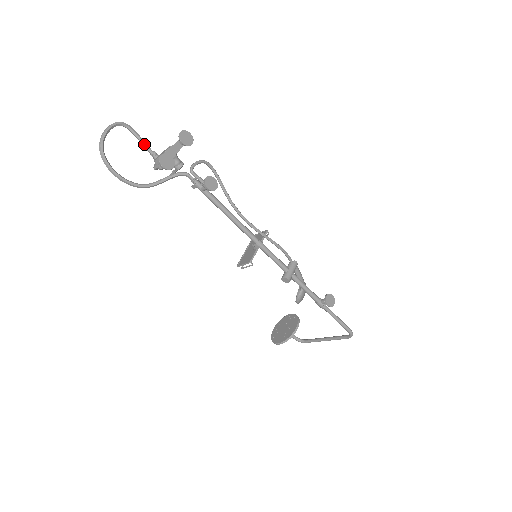
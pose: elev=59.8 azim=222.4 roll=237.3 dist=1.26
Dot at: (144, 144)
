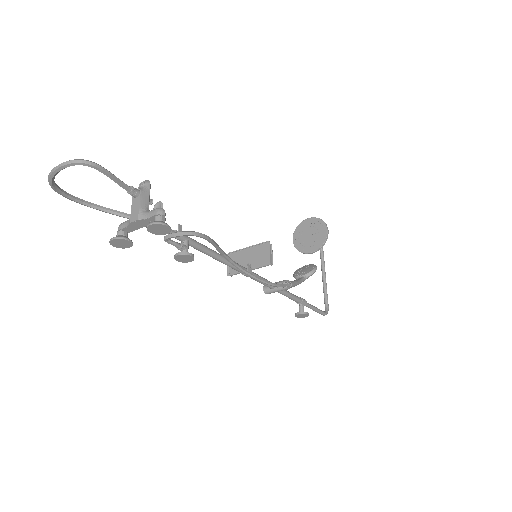
Dot at: (117, 183)
